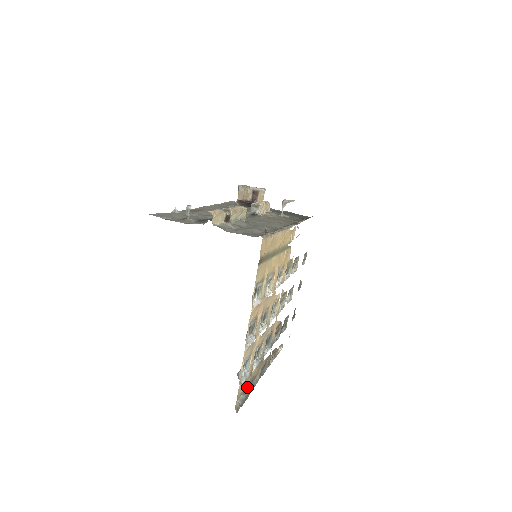
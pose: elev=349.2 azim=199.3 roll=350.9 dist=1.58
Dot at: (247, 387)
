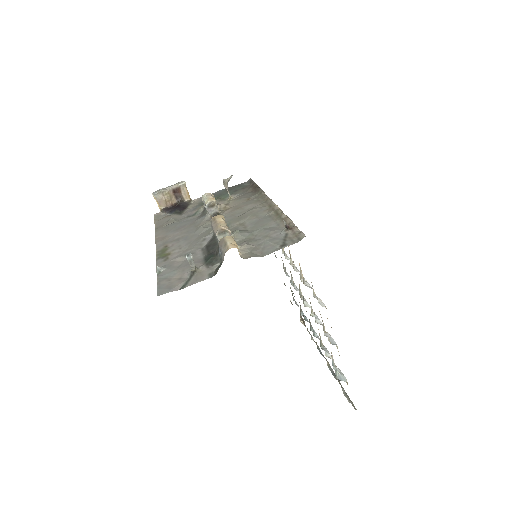
Dot at: occluded
